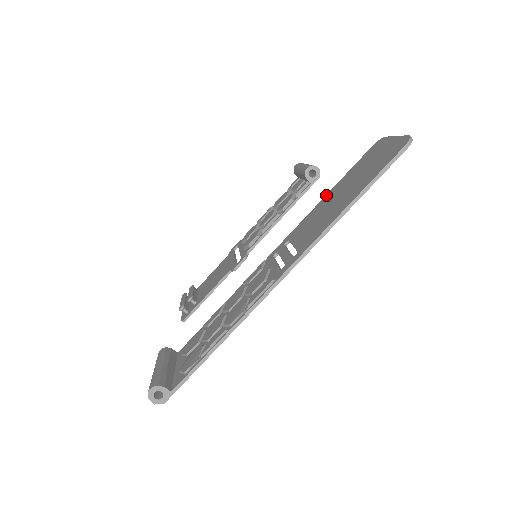
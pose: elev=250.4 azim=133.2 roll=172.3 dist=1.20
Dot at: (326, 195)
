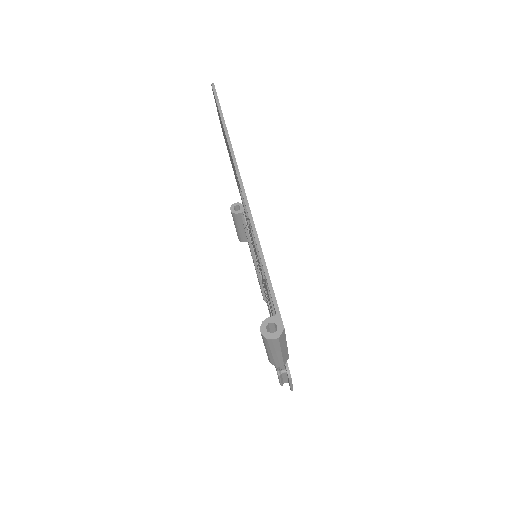
Dot at: occluded
